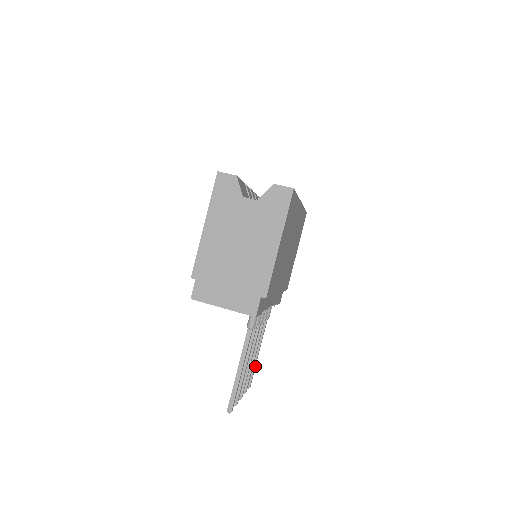
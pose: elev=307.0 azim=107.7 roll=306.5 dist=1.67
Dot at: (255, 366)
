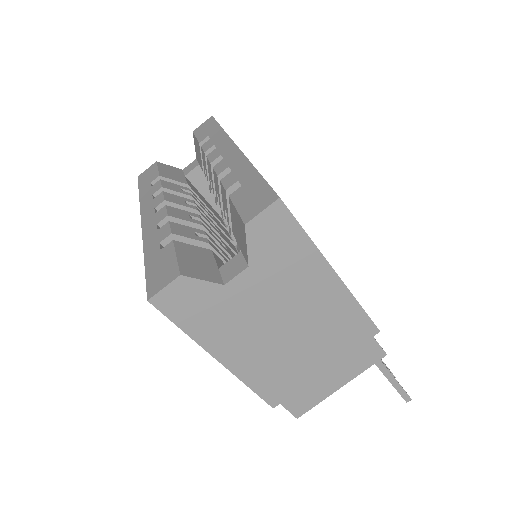
Dot at: occluded
